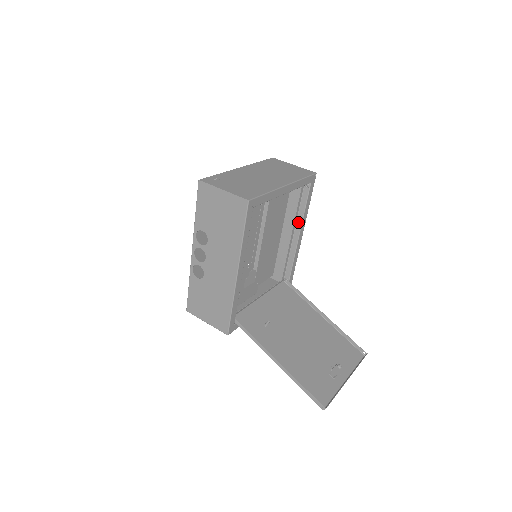
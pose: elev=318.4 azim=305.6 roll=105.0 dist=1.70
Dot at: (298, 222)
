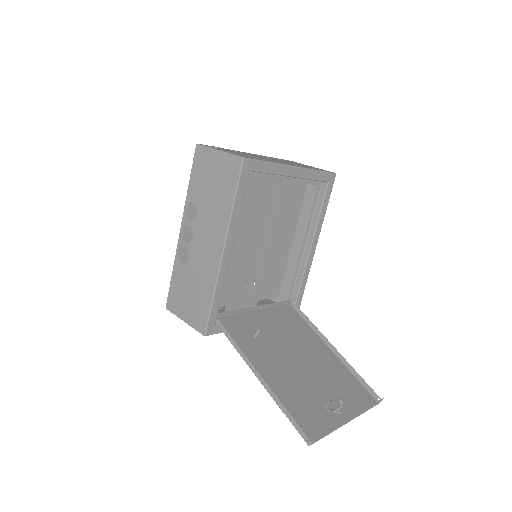
Dot at: (311, 230)
